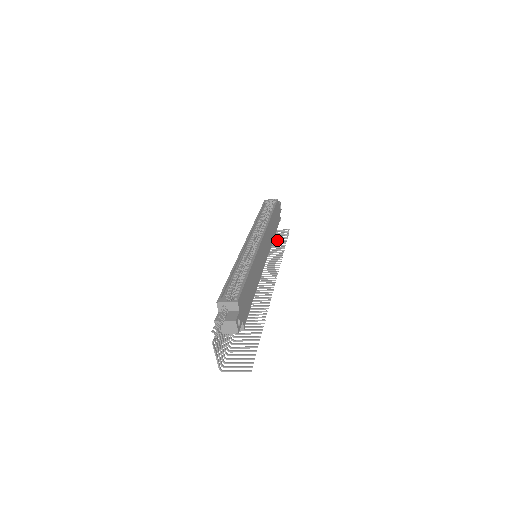
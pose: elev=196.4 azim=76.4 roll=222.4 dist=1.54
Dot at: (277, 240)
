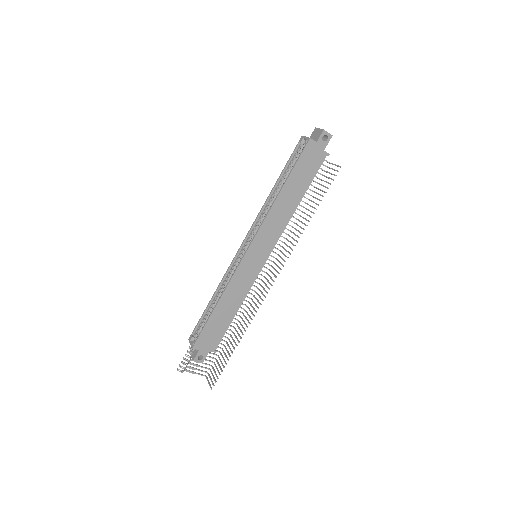
Dot at: (317, 193)
